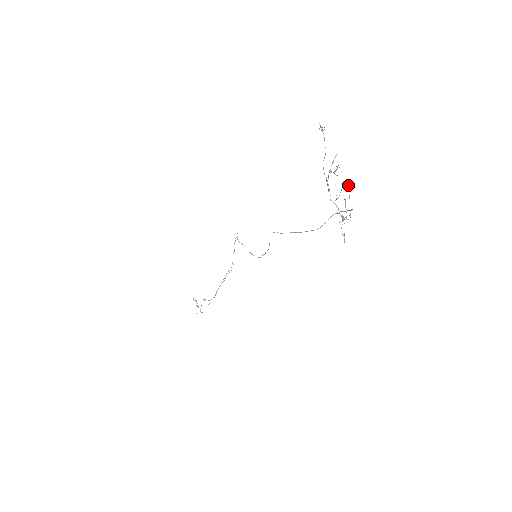
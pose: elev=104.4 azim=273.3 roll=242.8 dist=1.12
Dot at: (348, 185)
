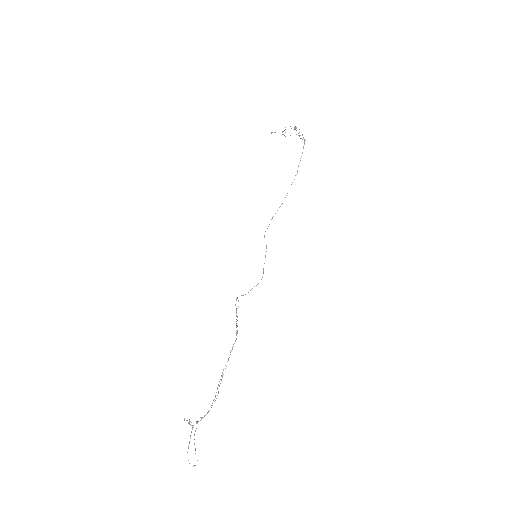
Dot at: (294, 128)
